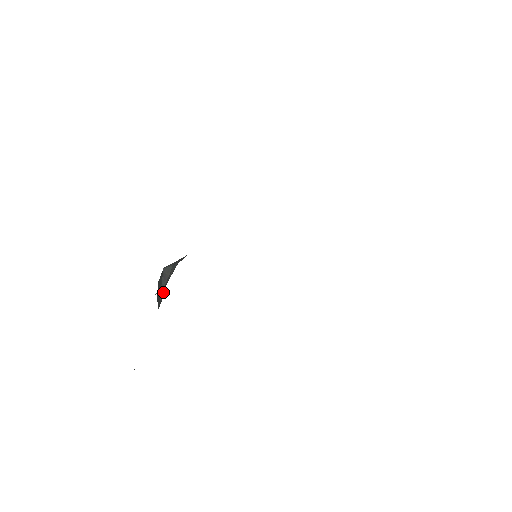
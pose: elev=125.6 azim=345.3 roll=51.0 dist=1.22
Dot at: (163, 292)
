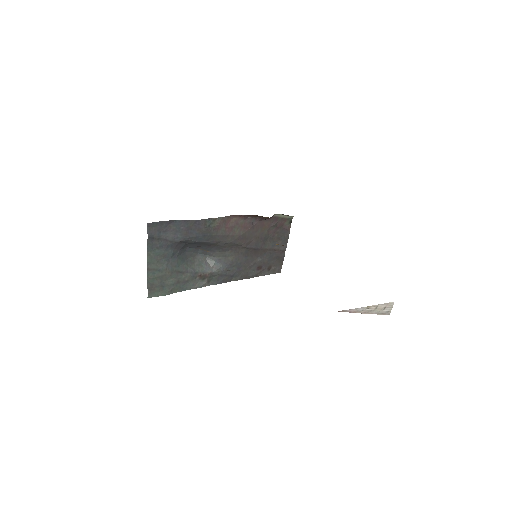
Dot at: (201, 270)
